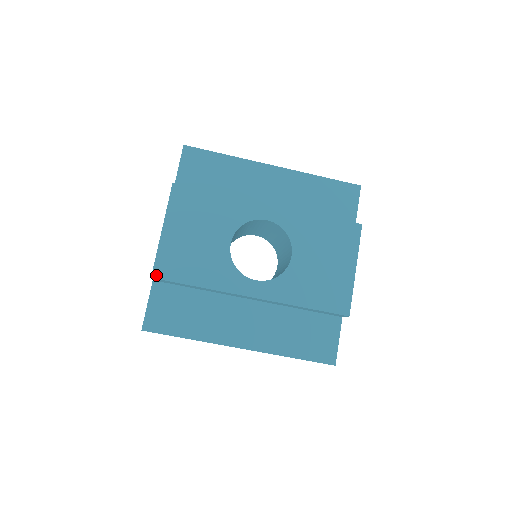
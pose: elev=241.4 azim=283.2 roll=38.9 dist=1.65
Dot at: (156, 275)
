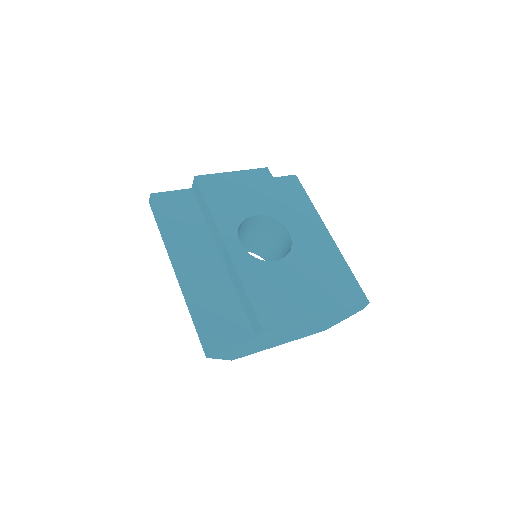
Dot at: (198, 178)
